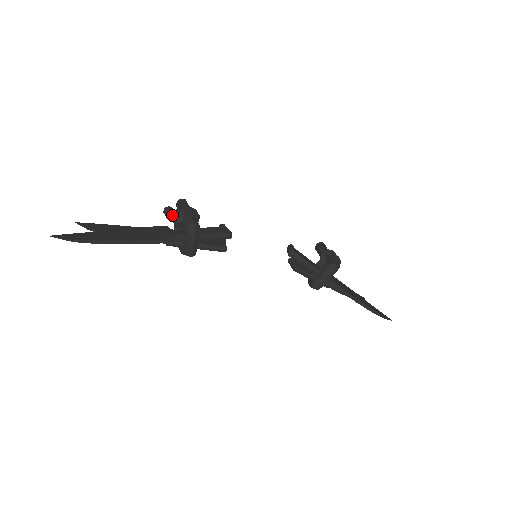
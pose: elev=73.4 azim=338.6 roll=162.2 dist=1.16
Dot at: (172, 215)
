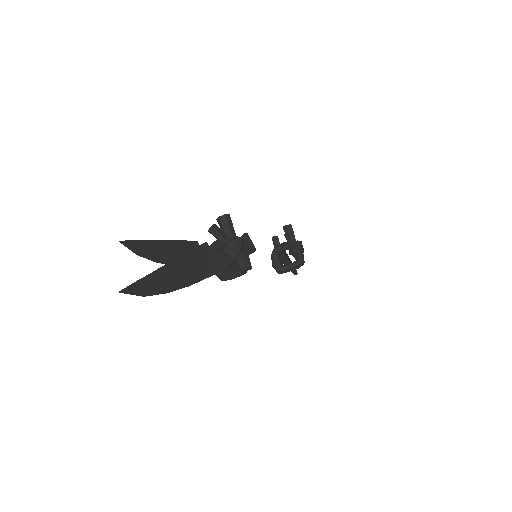
Dot at: (221, 240)
